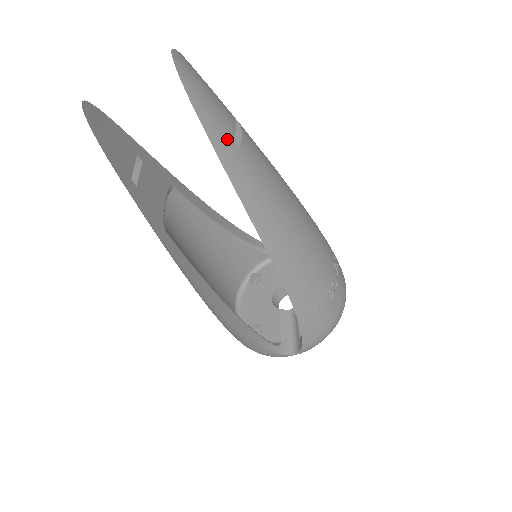
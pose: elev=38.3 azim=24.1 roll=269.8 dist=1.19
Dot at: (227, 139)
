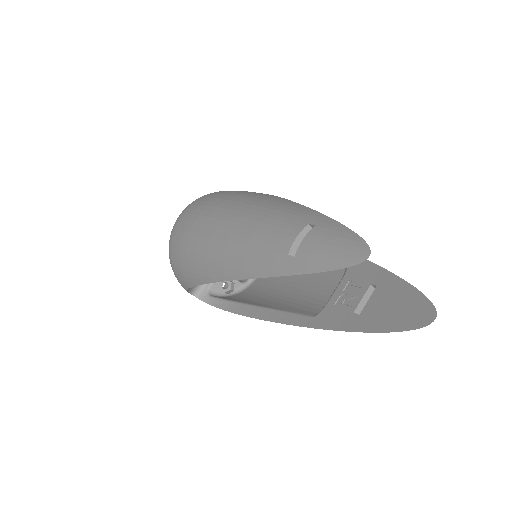
Dot at: occluded
